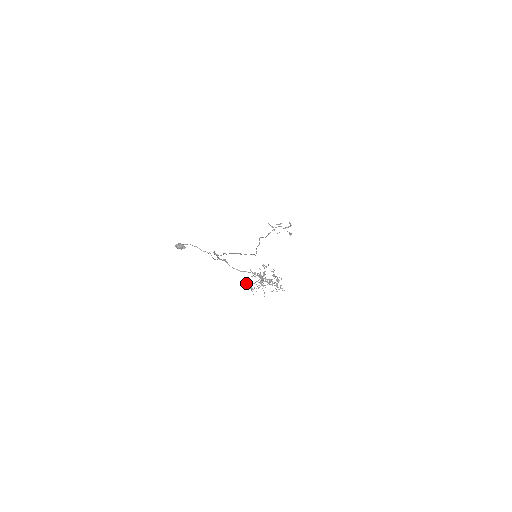
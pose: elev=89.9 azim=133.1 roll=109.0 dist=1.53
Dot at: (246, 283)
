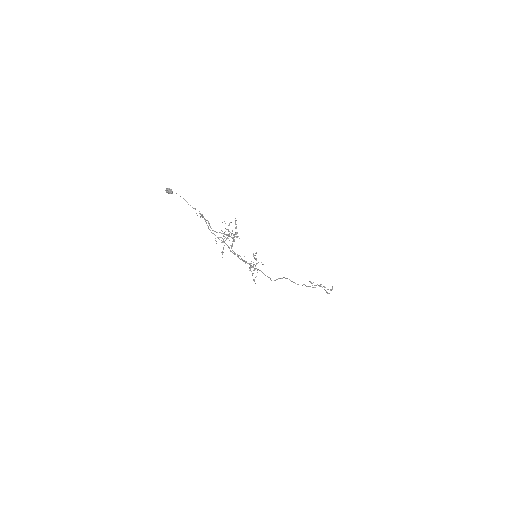
Dot at: occluded
